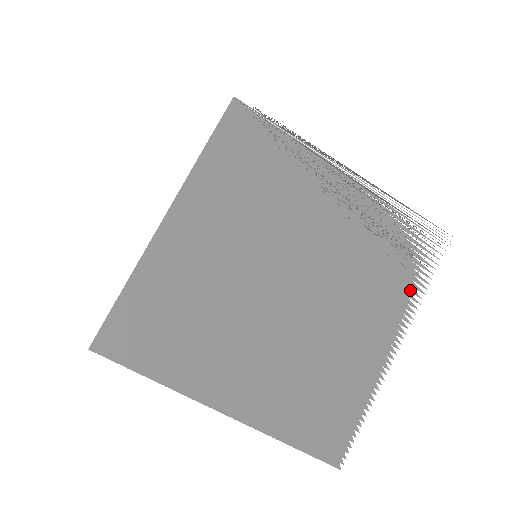
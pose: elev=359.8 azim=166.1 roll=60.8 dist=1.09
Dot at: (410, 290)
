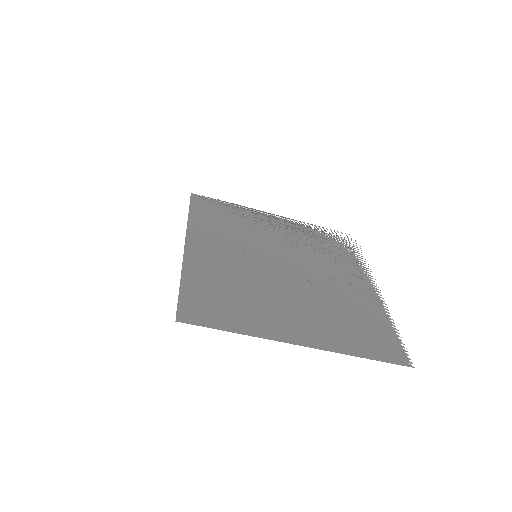
Dot at: (358, 261)
